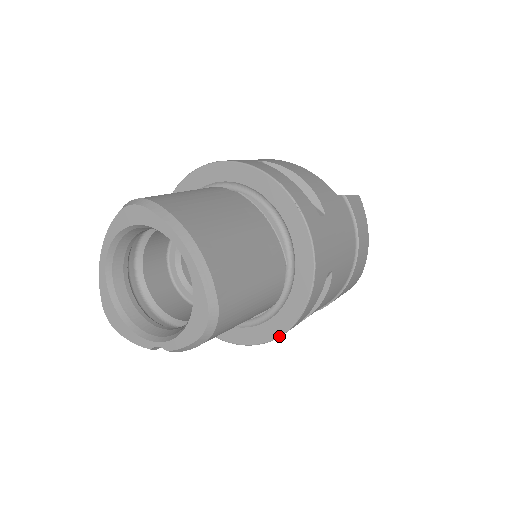
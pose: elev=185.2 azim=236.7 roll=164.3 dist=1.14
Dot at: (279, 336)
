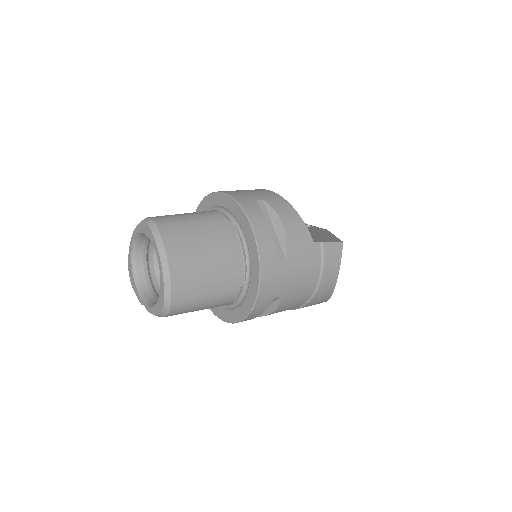
Dot at: (233, 323)
